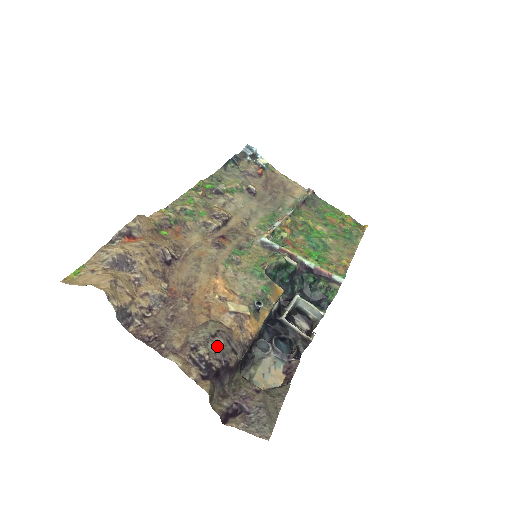
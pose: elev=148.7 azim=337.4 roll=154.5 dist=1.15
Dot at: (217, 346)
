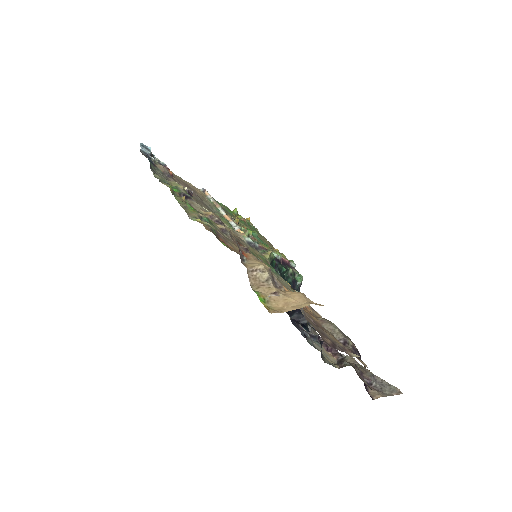
Dot at: occluded
